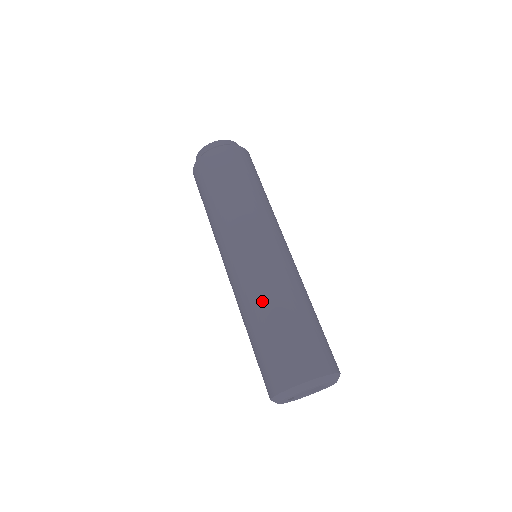
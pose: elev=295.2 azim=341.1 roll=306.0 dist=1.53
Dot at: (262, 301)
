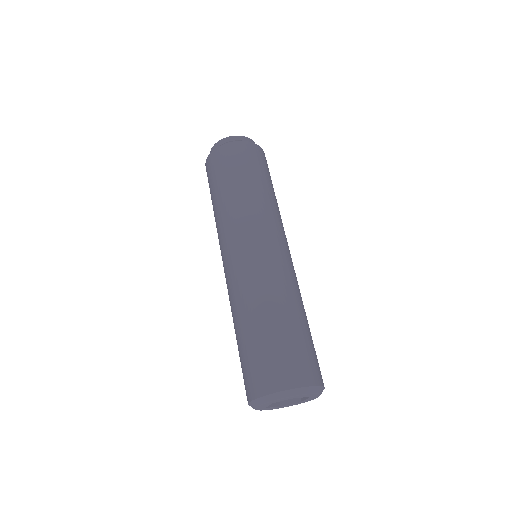
Dot at: (242, 306)
